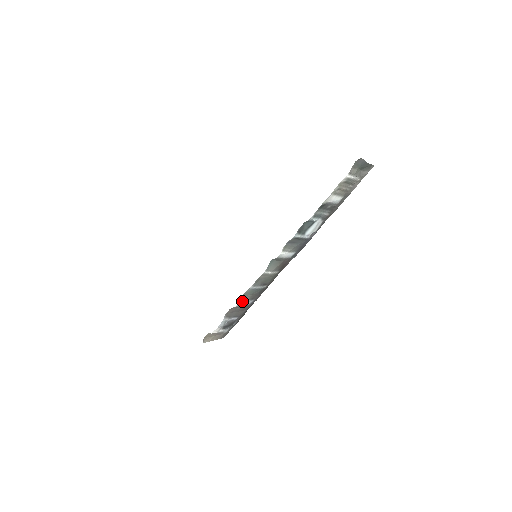
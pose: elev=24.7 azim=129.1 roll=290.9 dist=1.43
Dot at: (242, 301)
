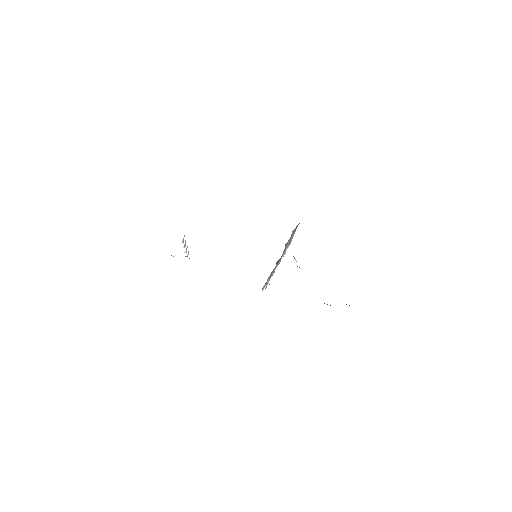
Dot at: (269, 279)
